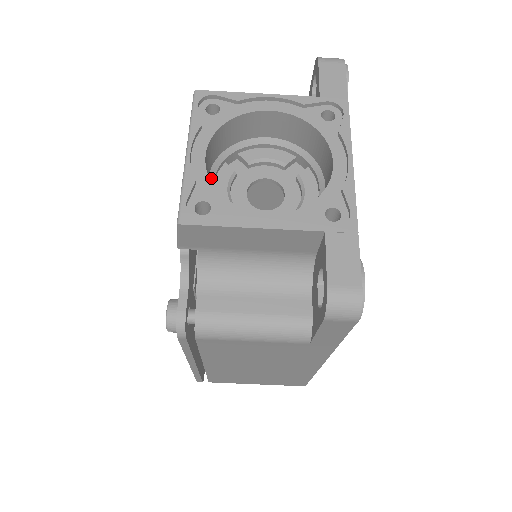
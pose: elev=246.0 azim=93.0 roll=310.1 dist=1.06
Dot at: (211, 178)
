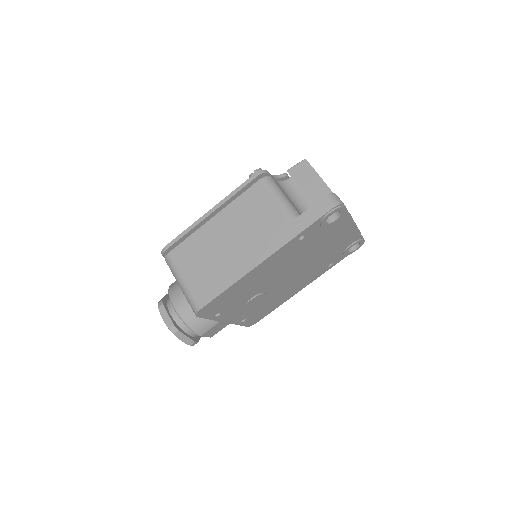
Dot at: occluded
